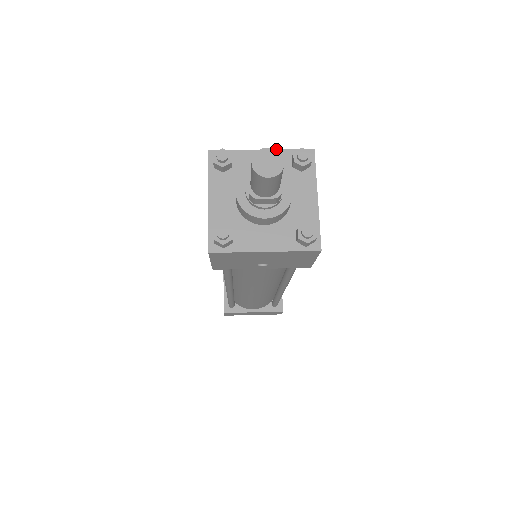
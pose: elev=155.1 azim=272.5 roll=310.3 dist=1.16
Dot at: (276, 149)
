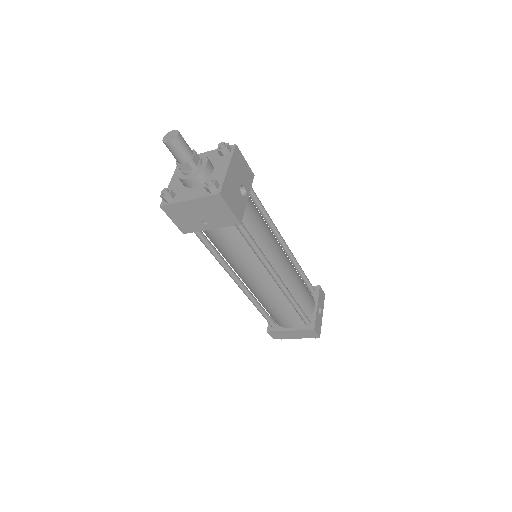
Dot at: (215, 149)
